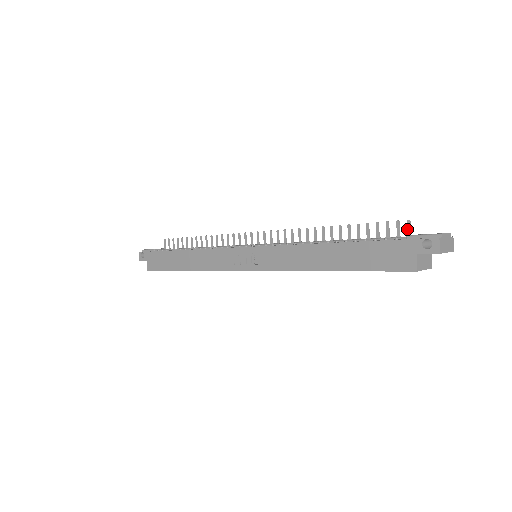
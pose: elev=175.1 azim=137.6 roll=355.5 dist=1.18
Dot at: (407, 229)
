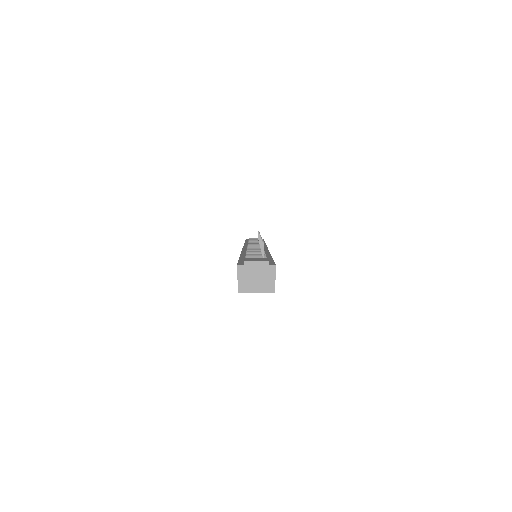
Dot at: (263, 251)
